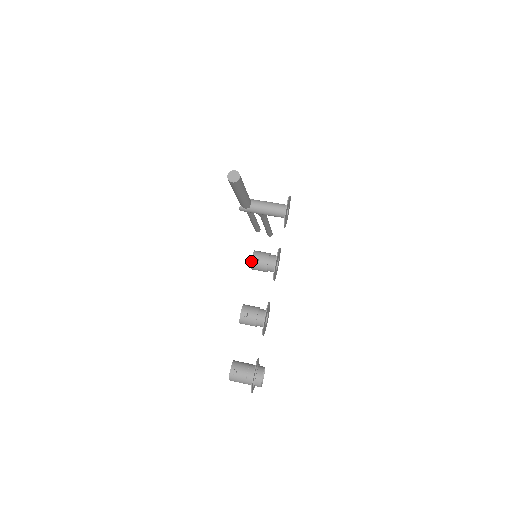
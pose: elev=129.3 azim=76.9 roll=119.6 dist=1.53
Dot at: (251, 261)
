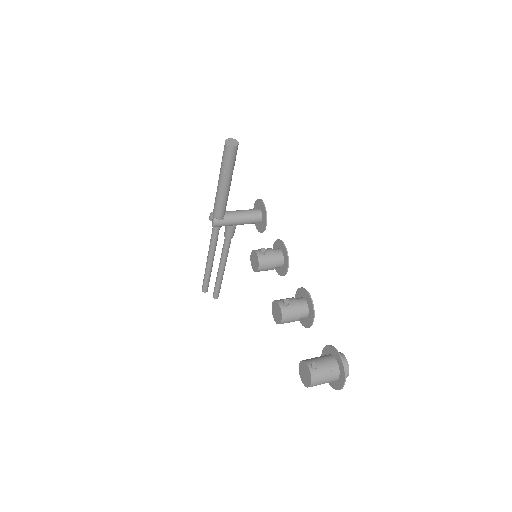
Dot at: (257, 256)
